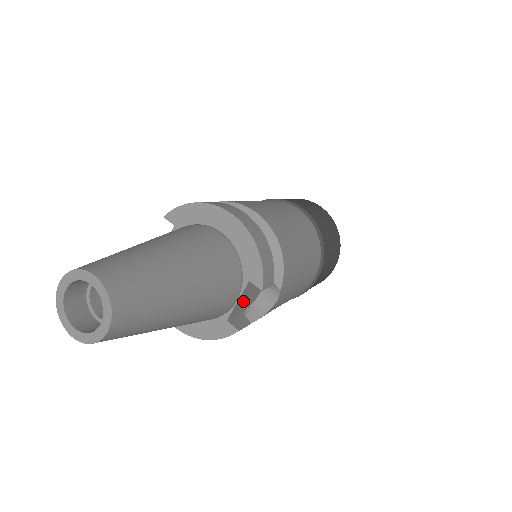
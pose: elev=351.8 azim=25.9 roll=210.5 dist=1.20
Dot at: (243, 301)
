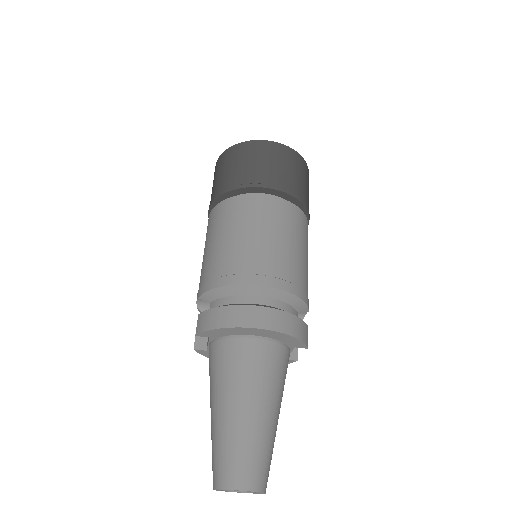
Dot at: occluded
